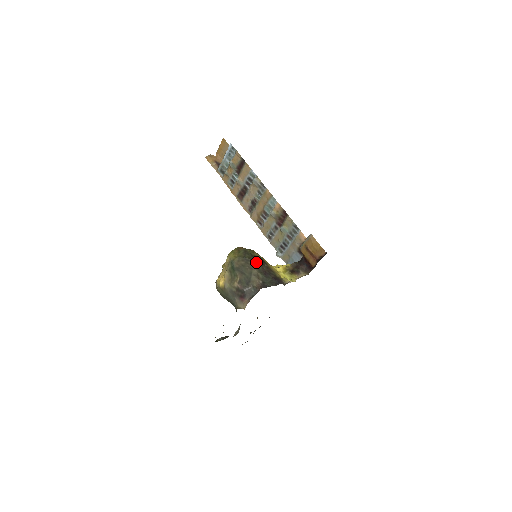
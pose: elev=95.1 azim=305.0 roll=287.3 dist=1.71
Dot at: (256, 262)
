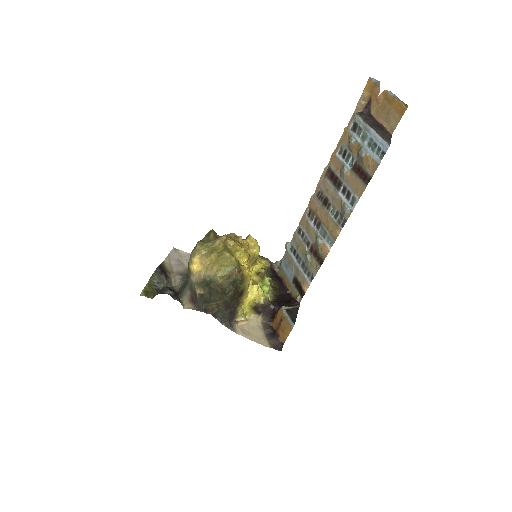
Dot at: (230, 299)
